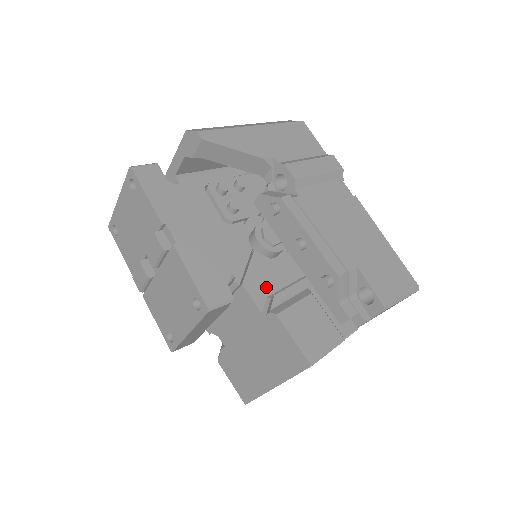
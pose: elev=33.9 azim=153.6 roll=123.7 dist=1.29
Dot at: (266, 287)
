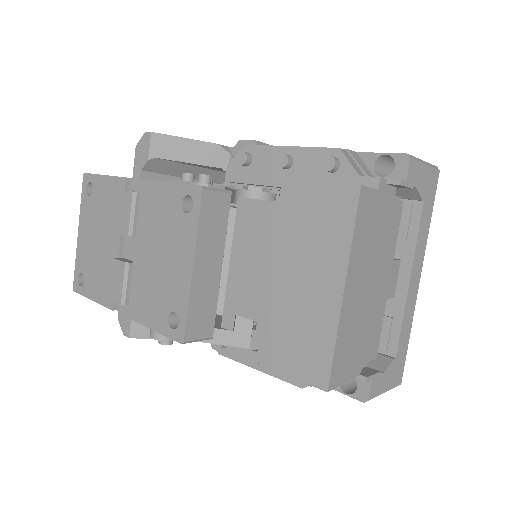
Dot at: occluded
